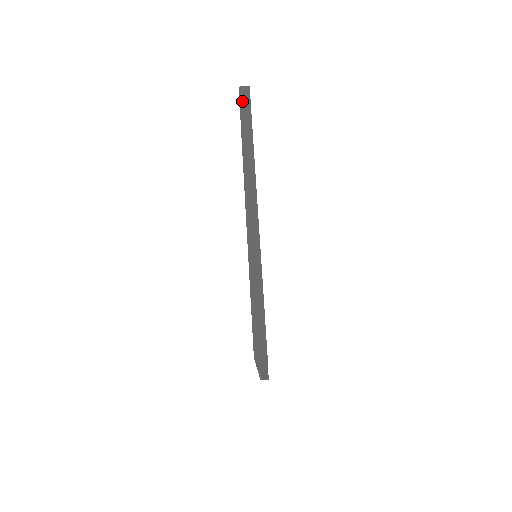
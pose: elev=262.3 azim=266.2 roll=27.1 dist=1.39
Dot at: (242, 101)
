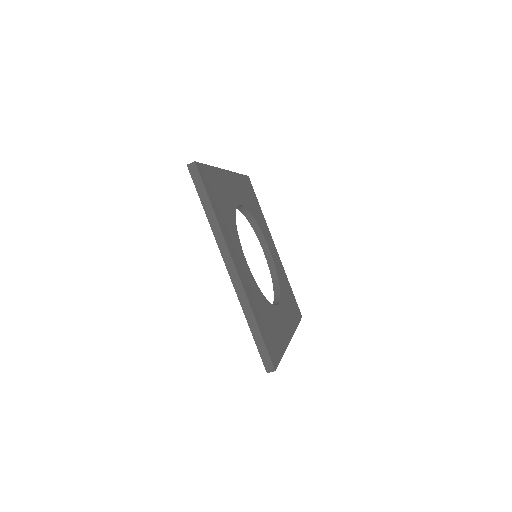
Dot at: (194, 178)
